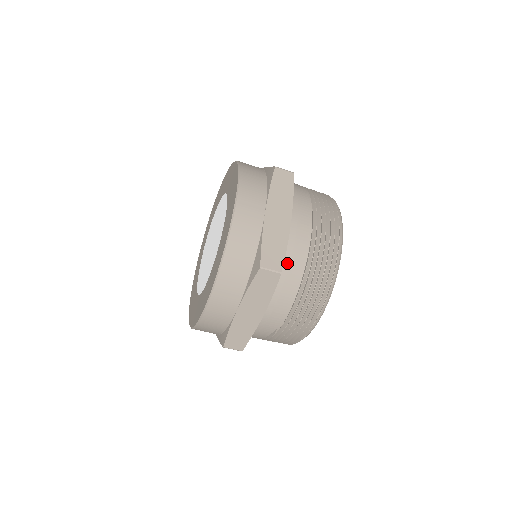
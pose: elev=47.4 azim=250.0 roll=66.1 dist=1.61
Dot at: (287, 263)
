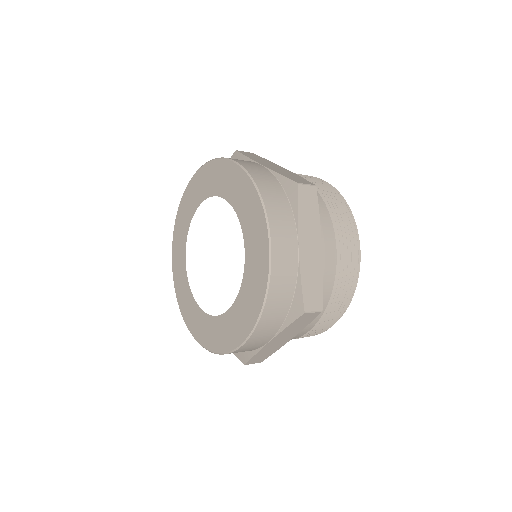
Dot at: occluded
